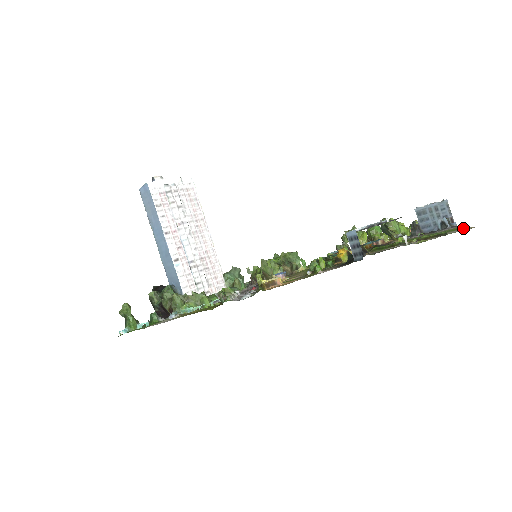
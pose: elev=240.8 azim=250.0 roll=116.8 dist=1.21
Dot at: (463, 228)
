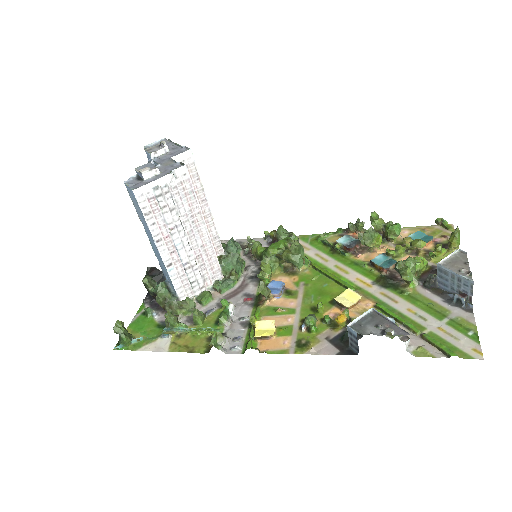
Dot at: (473, 338)
